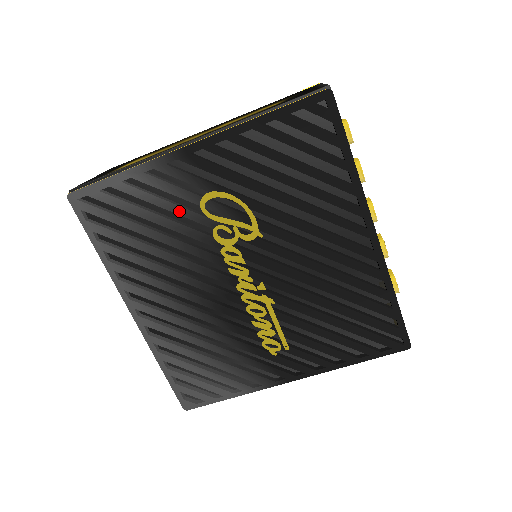
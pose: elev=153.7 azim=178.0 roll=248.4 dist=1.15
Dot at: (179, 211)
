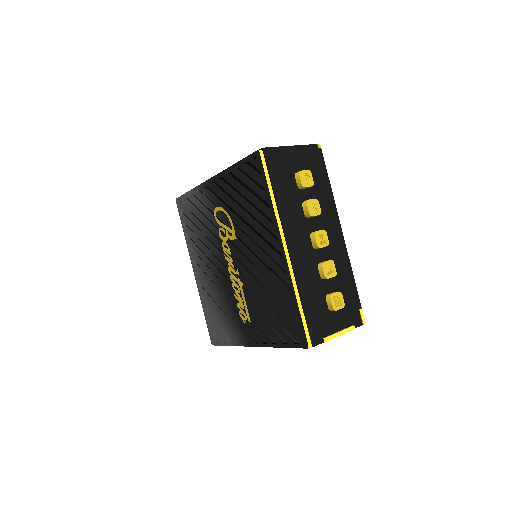
Dot at: (208, 216)
